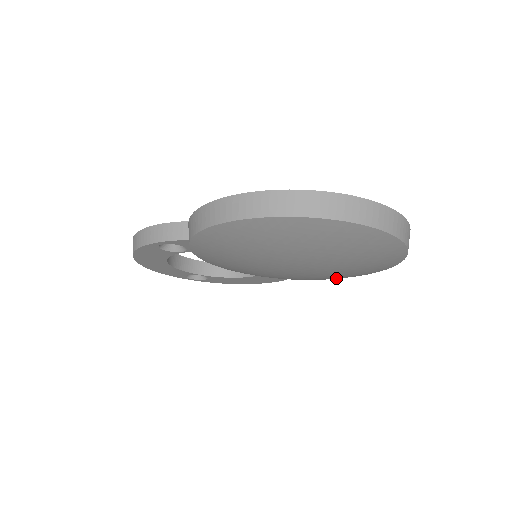
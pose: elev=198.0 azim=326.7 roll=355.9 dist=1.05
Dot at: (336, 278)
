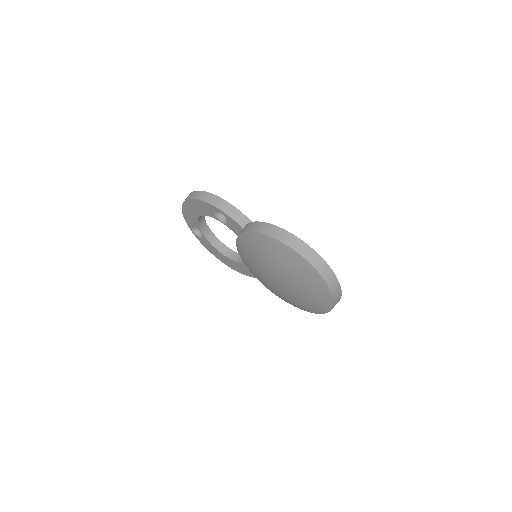
Dot at: (281, 297)
